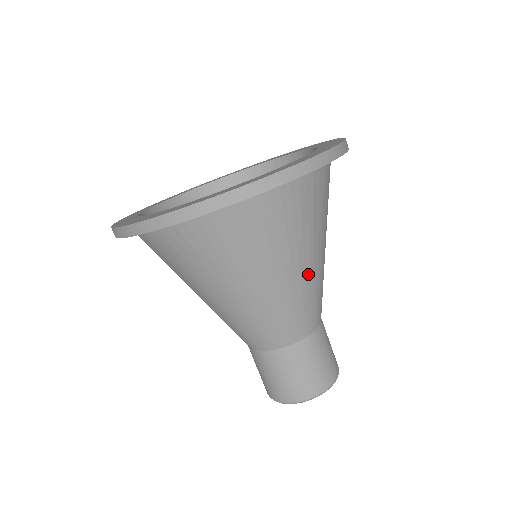
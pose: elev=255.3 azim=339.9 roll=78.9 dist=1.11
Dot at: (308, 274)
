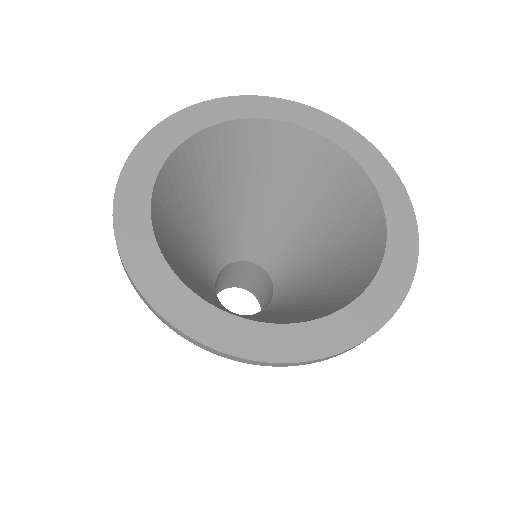
Dot at: occluded
